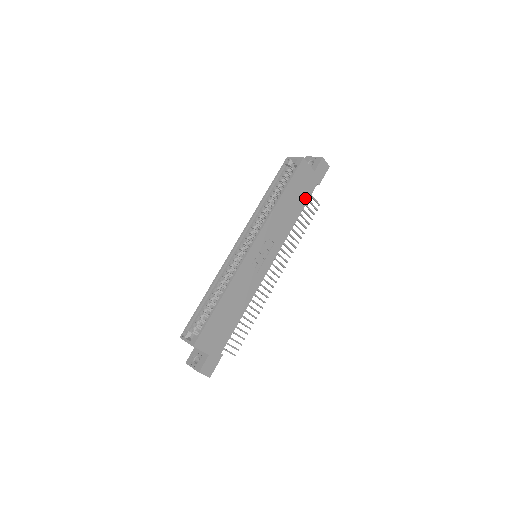
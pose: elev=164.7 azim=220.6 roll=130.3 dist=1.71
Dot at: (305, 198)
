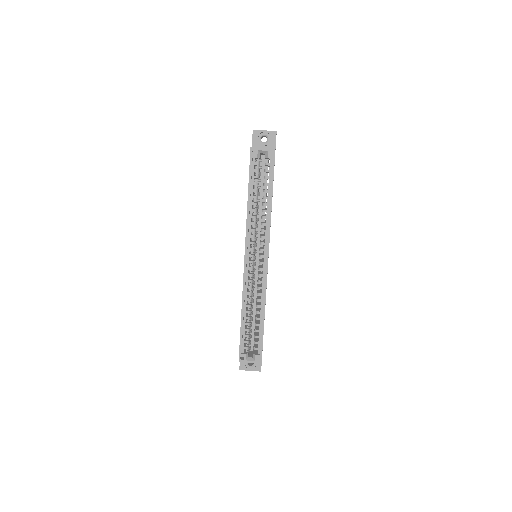
Dot at: occluded
